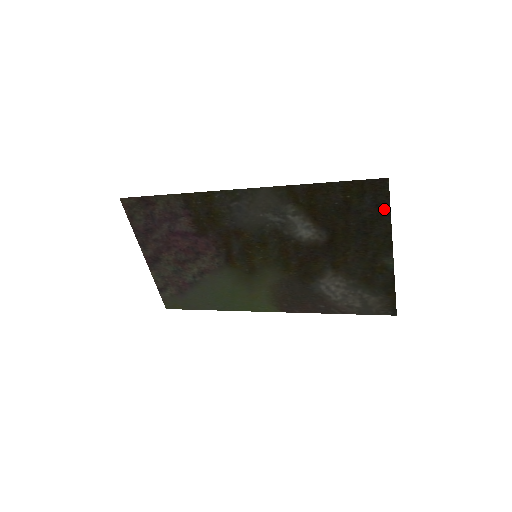
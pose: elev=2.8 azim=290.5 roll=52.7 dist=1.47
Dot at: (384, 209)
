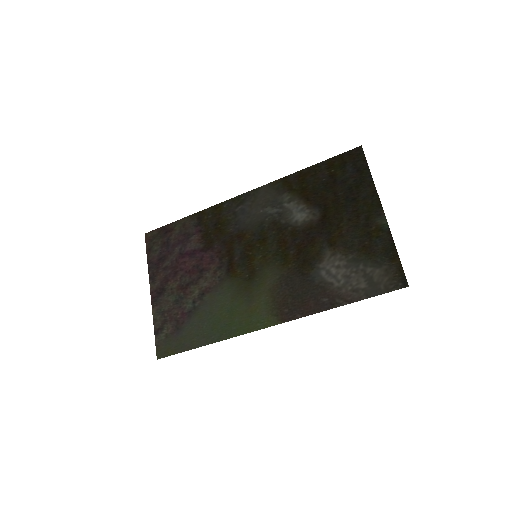
Dot at: (364, 172)
